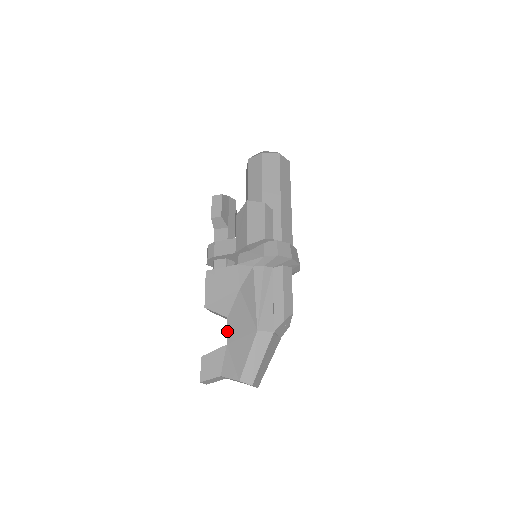
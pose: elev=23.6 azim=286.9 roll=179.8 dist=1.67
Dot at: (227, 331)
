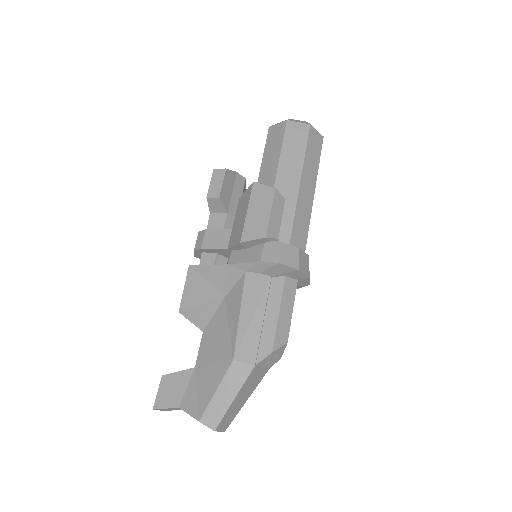
Dot at: (199, 349)
